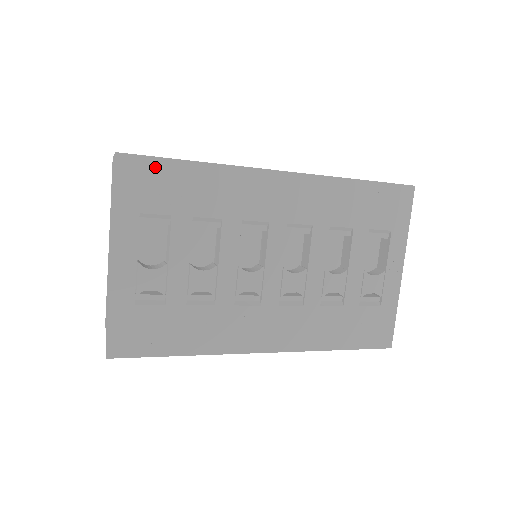
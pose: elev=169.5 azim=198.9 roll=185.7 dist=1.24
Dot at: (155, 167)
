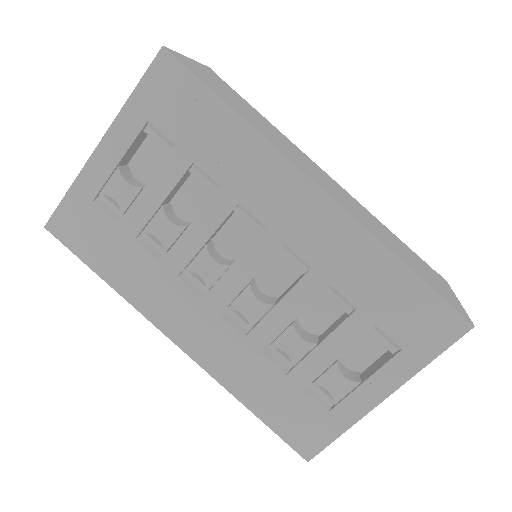
Dot at: (190, 86)
